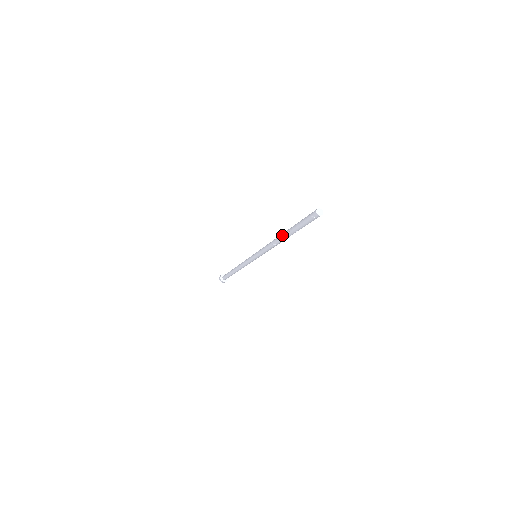
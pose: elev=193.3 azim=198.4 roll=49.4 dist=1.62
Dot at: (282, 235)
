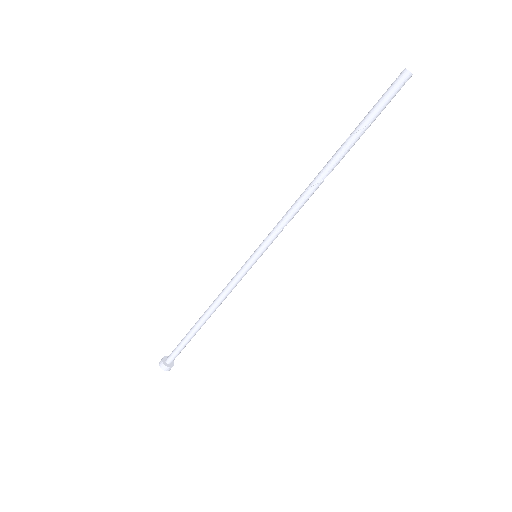
Dot at: (328, 163)
